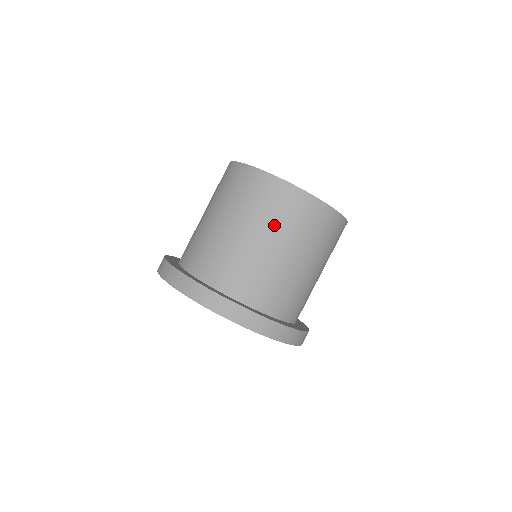
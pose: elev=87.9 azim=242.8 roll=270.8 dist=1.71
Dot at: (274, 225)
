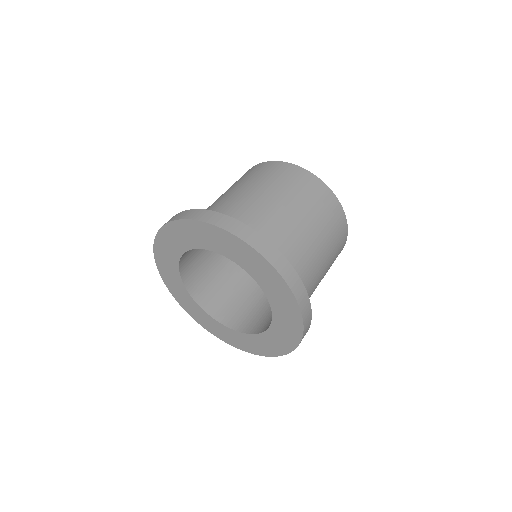
Dot at: (323, 225)
